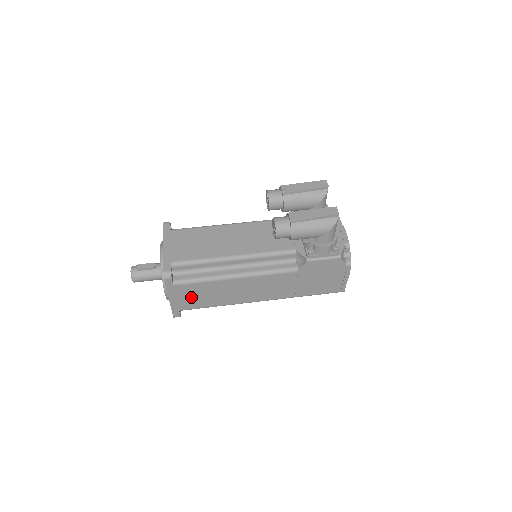
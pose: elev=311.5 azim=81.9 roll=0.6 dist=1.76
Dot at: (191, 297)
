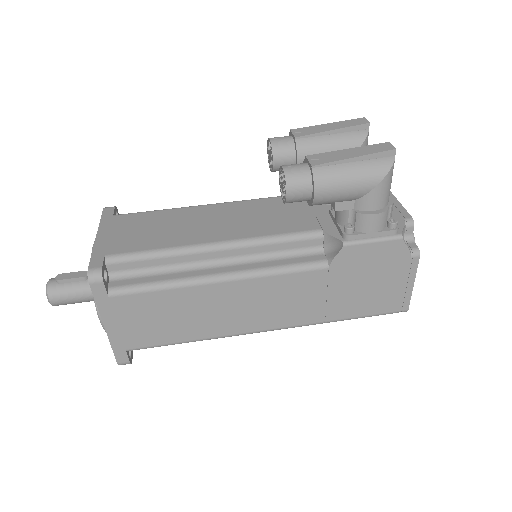
Dot at: (144, 322)
